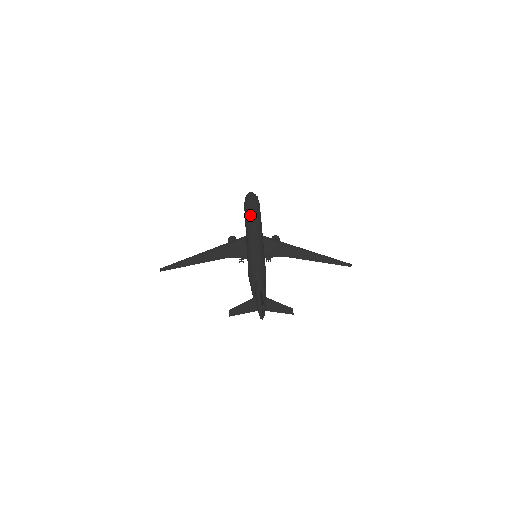
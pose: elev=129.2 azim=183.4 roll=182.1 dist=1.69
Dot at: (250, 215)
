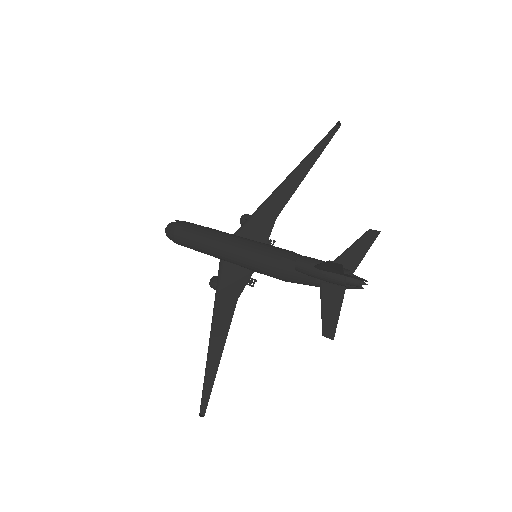
Dot at: (193, 239)
